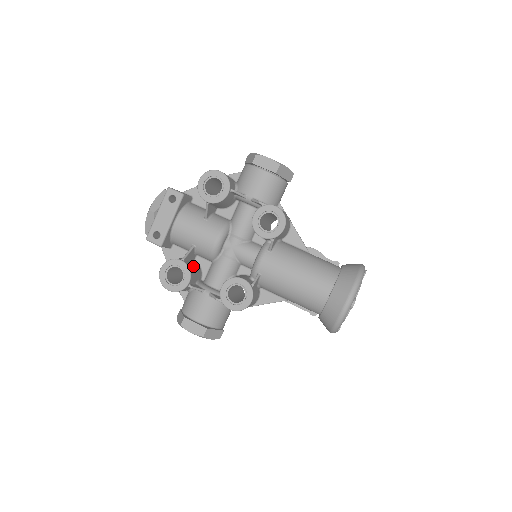
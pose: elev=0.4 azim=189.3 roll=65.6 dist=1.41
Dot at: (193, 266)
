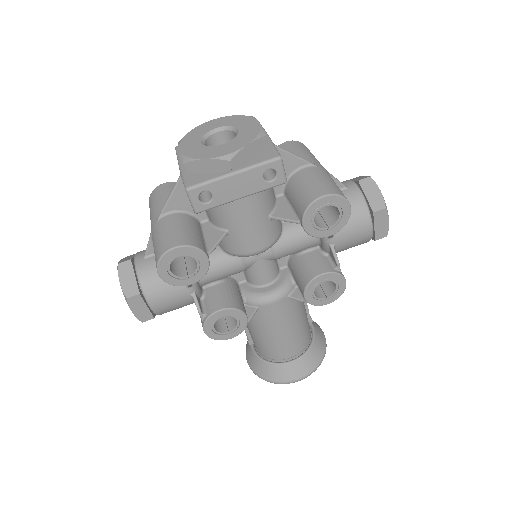
Dot at: occluded
